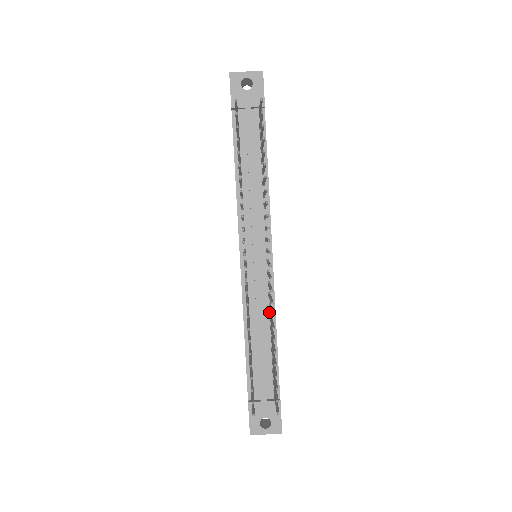
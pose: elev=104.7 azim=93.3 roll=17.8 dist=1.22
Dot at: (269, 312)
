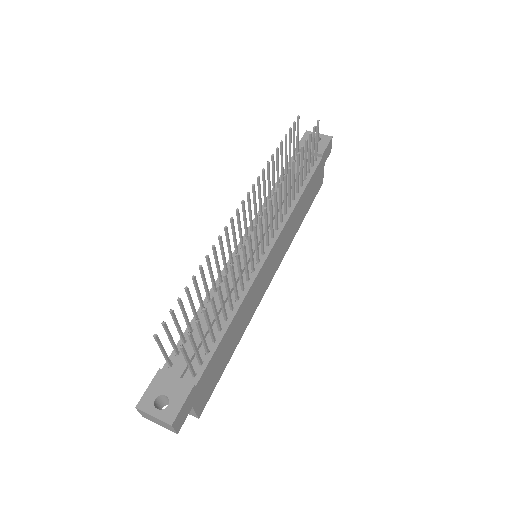
Dot at: (238, 295)
